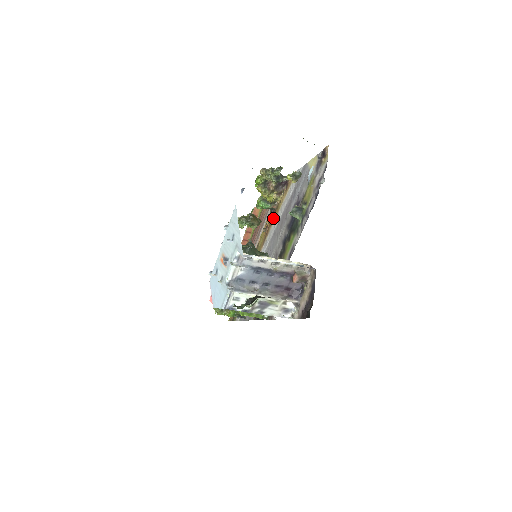
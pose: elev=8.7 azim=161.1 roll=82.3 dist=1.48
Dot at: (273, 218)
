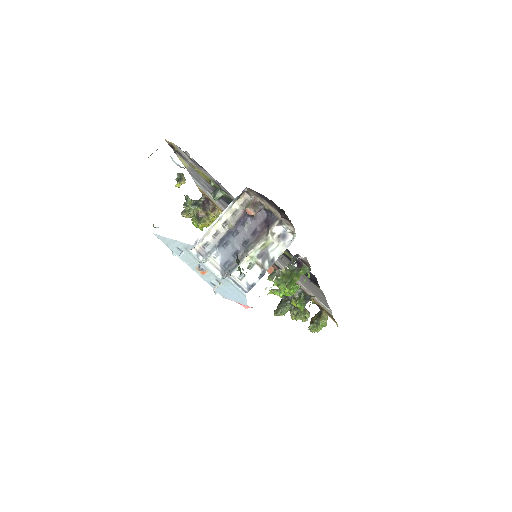
Dot at: occluded
